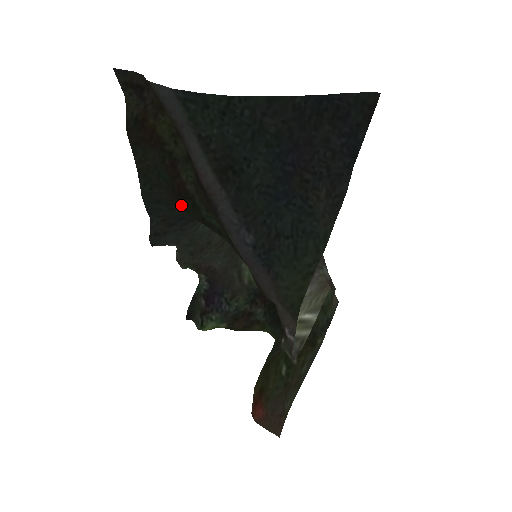
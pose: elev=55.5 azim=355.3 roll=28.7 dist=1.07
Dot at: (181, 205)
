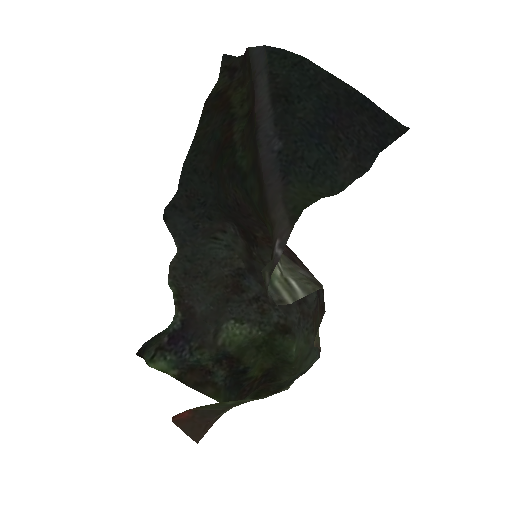
Dot at: (218, 161)
